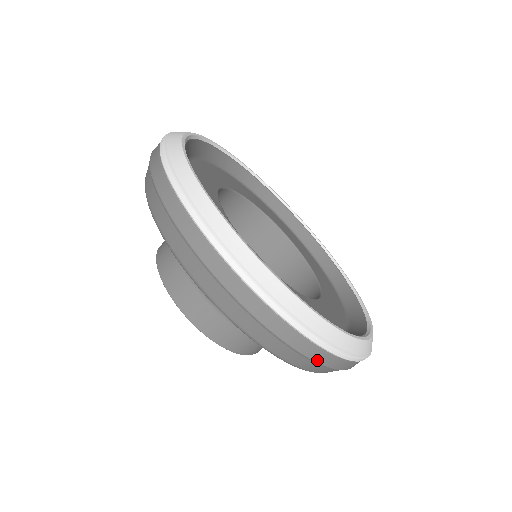
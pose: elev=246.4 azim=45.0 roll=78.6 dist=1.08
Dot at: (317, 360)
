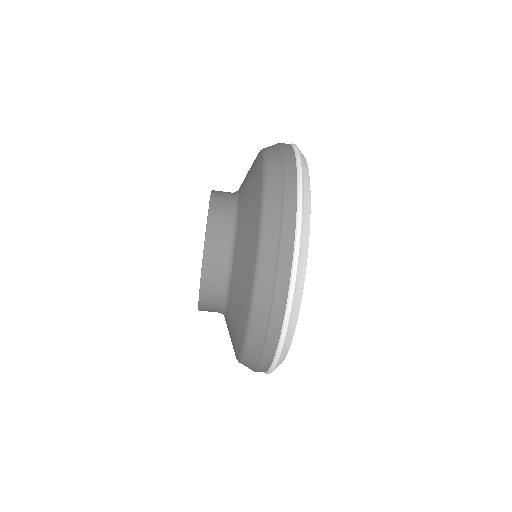
Dot at: occluded
